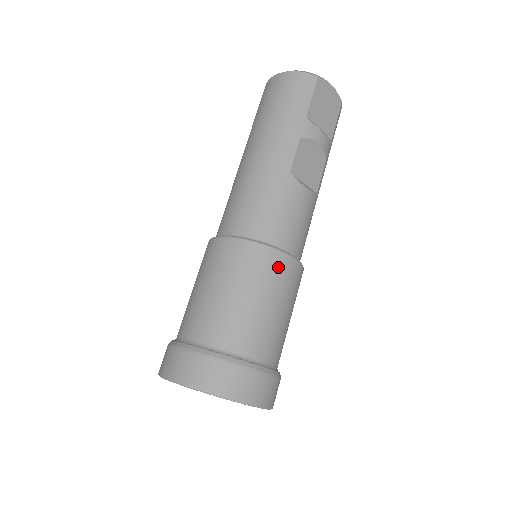
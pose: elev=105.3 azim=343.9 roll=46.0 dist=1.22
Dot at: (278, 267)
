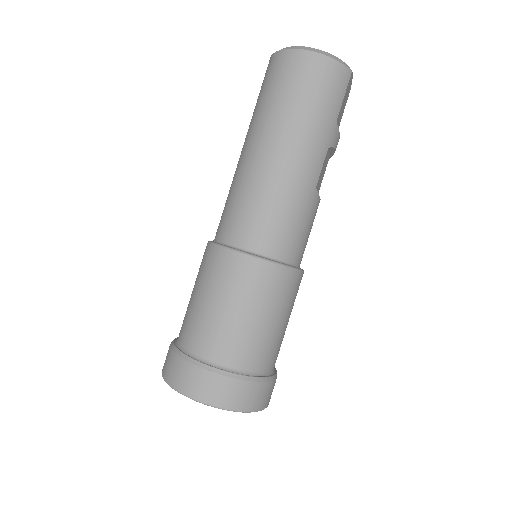
Dot at: (297, 286)
